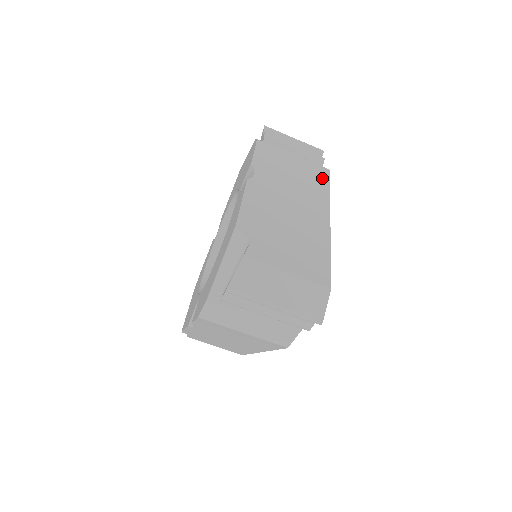
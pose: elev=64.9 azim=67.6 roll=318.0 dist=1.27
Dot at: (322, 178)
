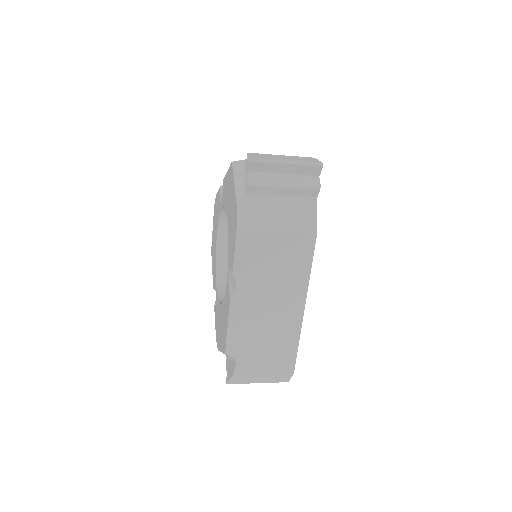
Dot at: (305, 253)
